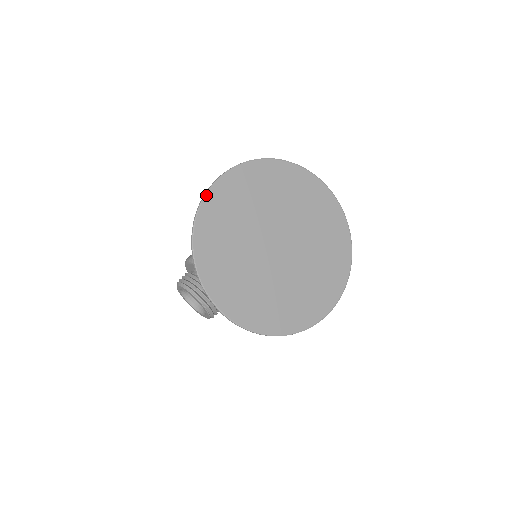
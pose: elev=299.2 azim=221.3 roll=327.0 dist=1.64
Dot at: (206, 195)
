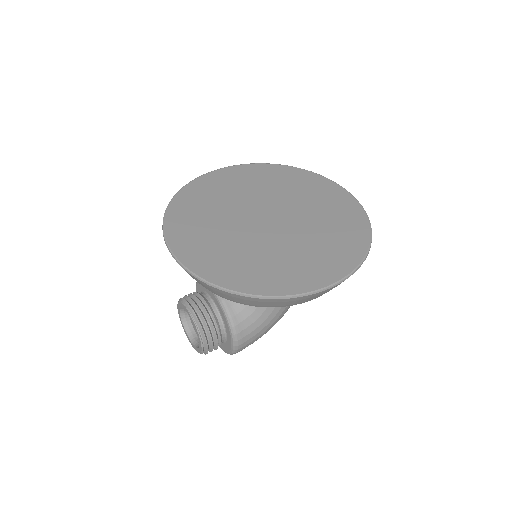
Dot at: (198, 178)
